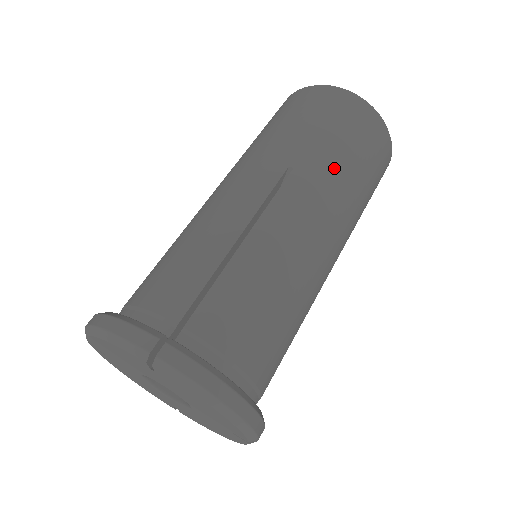
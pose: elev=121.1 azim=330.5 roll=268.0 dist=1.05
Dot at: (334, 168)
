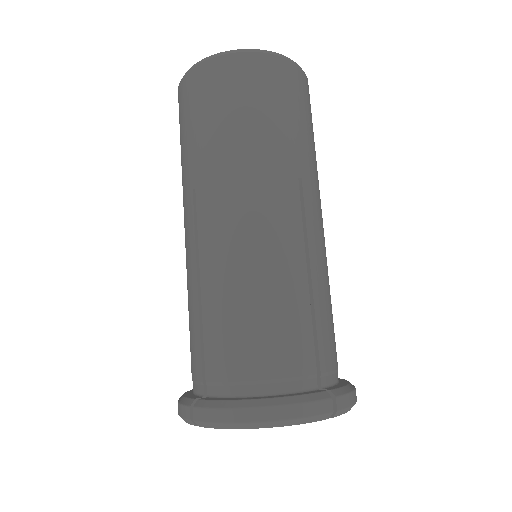
Dot at: (219, 152)
